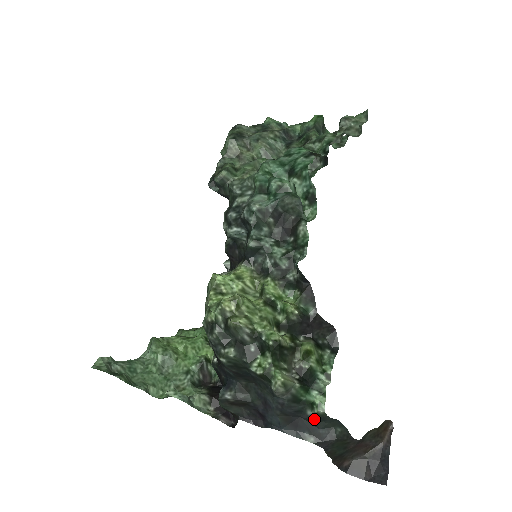
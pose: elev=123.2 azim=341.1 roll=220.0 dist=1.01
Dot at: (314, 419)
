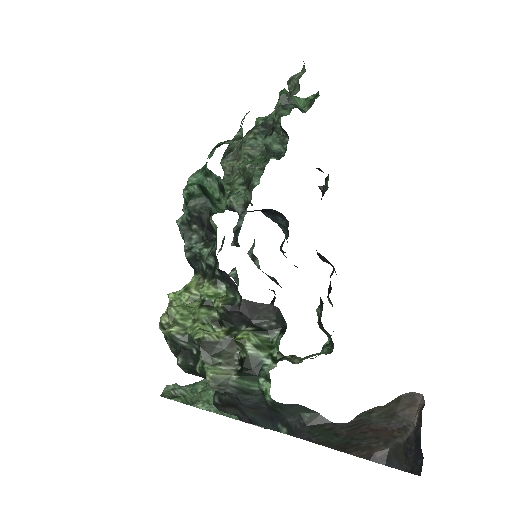
Dot at: (275, 408)
